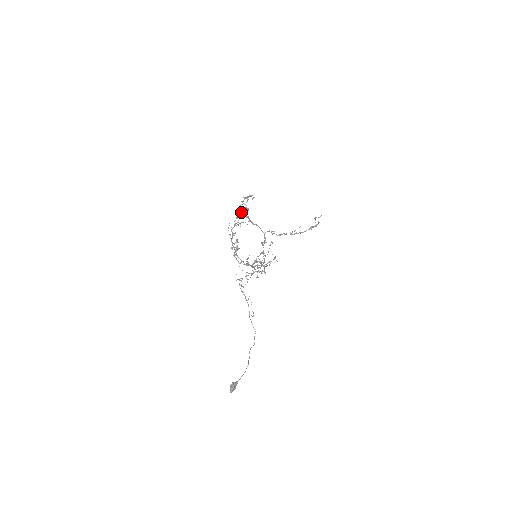
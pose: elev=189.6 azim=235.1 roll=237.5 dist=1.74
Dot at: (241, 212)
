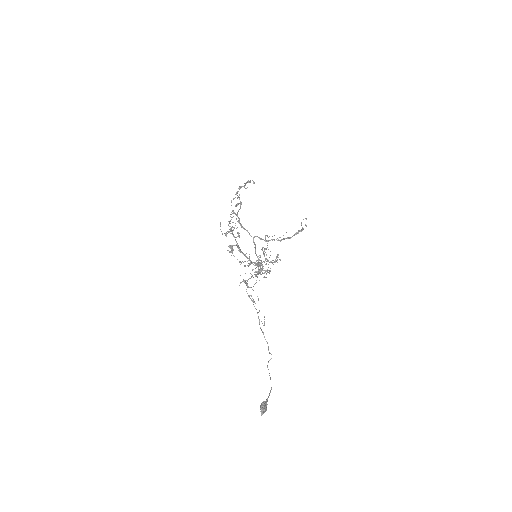
Dot at: occluded
